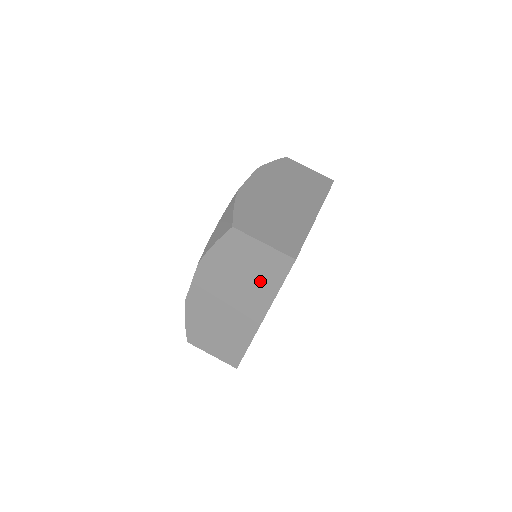
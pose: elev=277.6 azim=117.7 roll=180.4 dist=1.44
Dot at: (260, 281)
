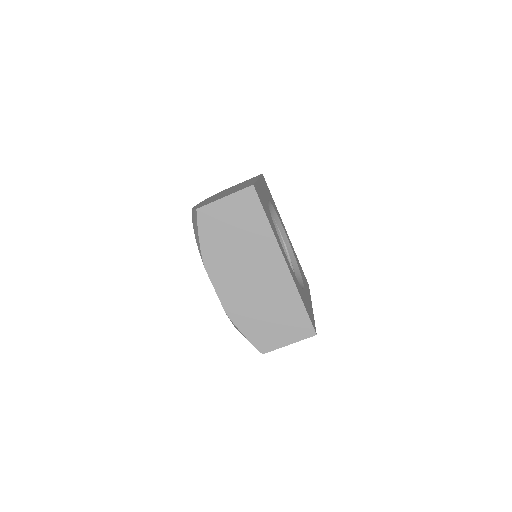
Dot at: occluded
